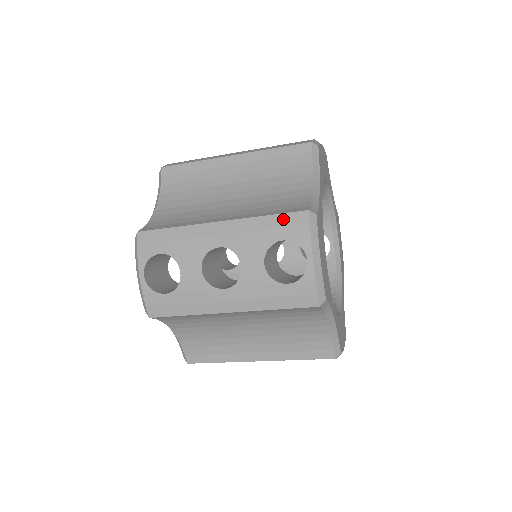
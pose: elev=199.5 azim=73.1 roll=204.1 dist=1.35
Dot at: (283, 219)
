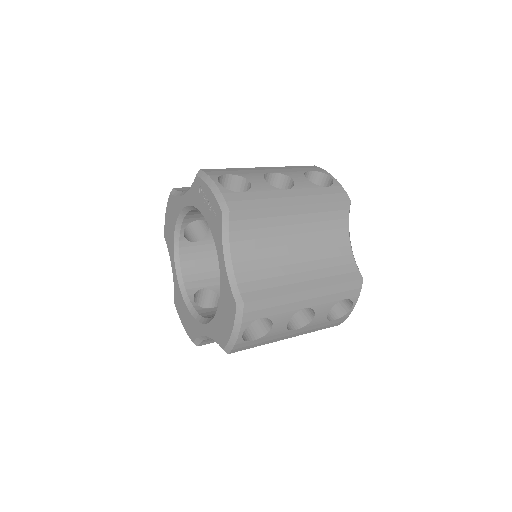
Dot at: (349, 286)
